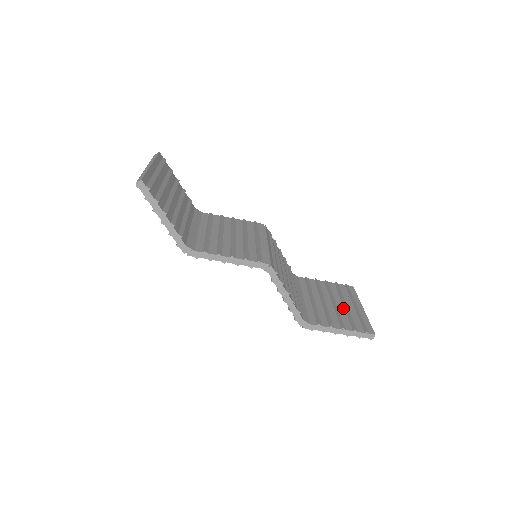
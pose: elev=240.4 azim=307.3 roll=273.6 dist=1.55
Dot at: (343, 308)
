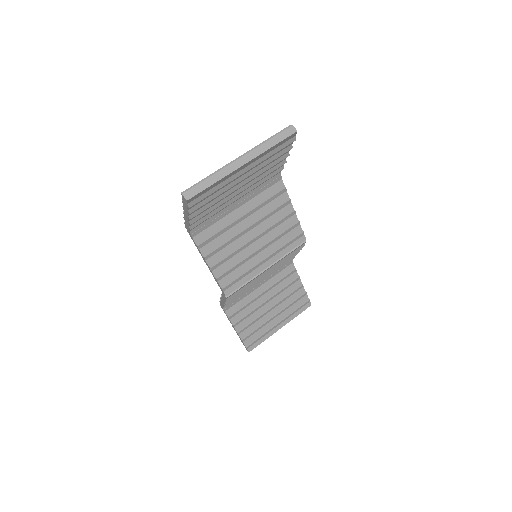
Dot at: (269, 317)
